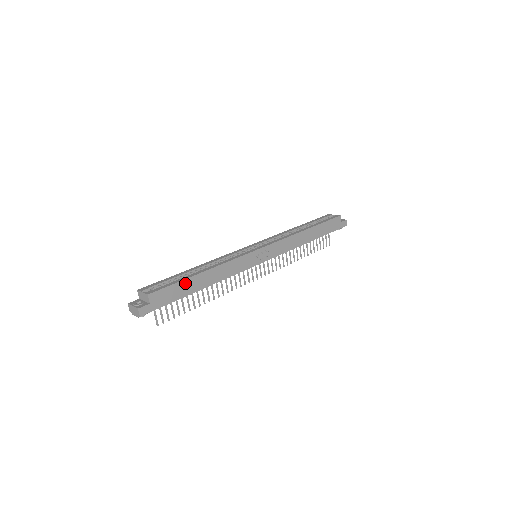
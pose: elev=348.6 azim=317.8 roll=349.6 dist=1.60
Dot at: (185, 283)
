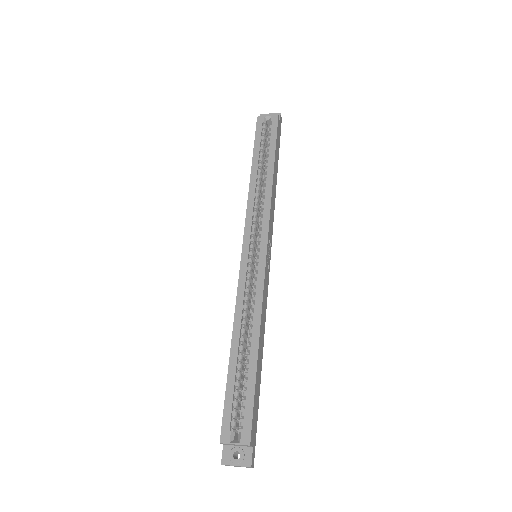
Dot at: (256, 383)
